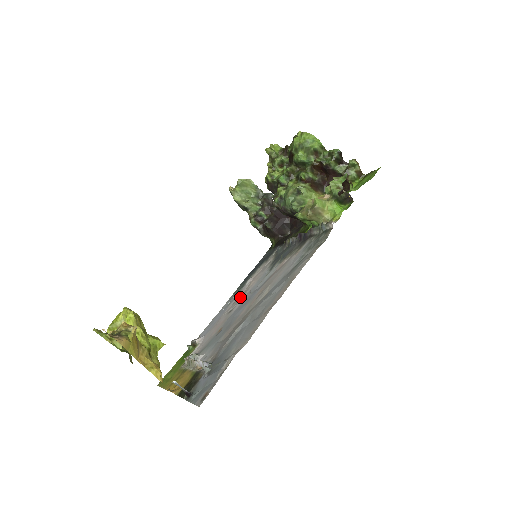
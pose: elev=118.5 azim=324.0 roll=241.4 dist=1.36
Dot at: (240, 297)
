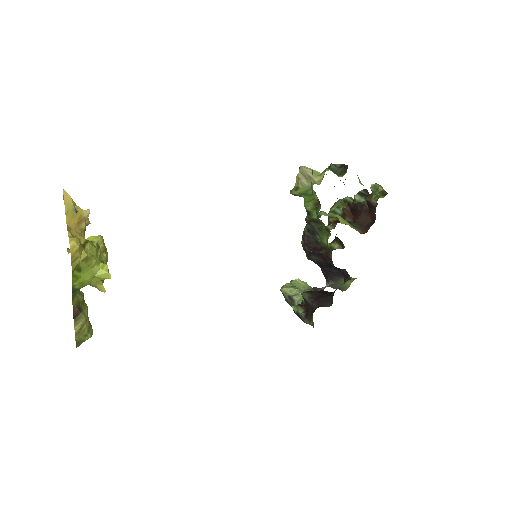
Dot at: occluded
